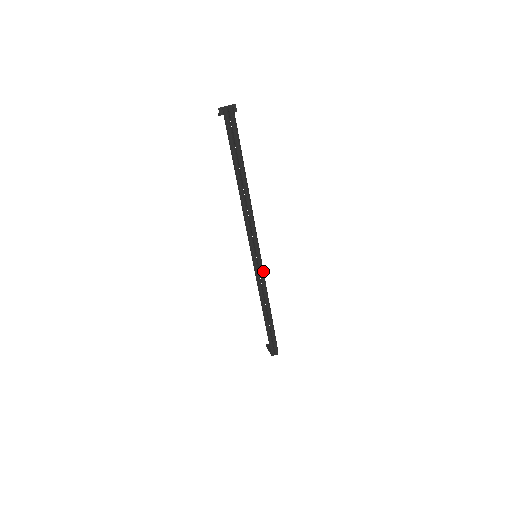
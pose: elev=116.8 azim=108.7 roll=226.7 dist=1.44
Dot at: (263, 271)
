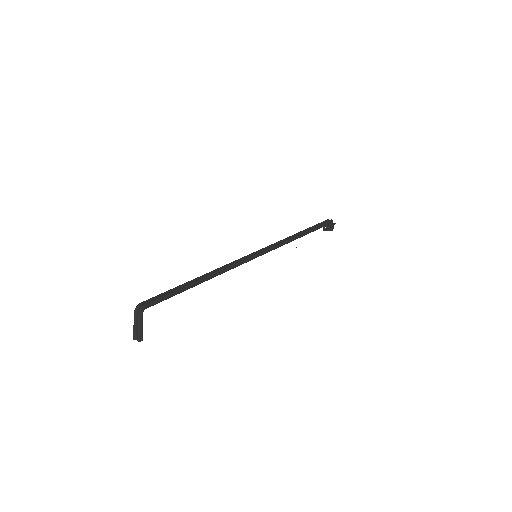
Dot at: (247, 260)
